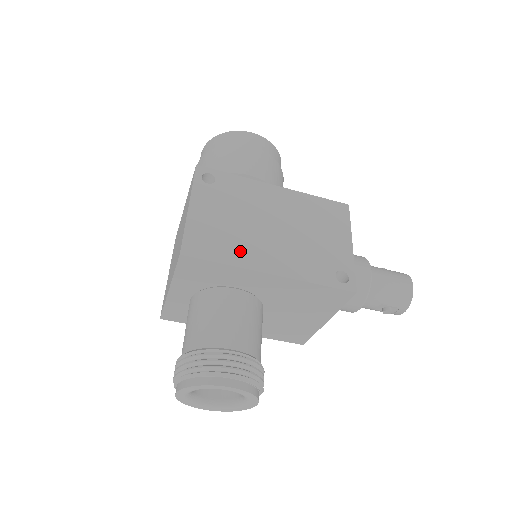
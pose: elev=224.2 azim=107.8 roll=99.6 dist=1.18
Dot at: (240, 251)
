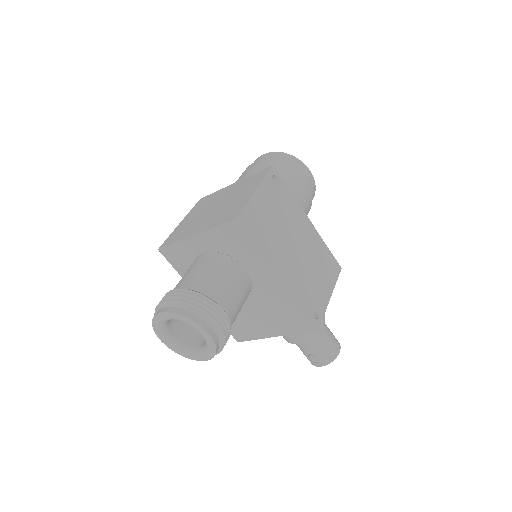
Dot at: (270, 247)
